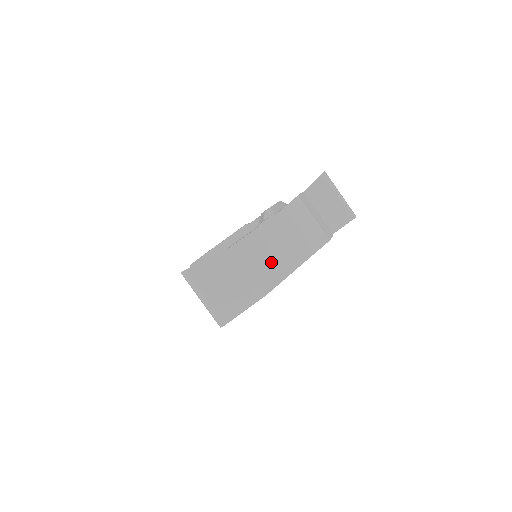
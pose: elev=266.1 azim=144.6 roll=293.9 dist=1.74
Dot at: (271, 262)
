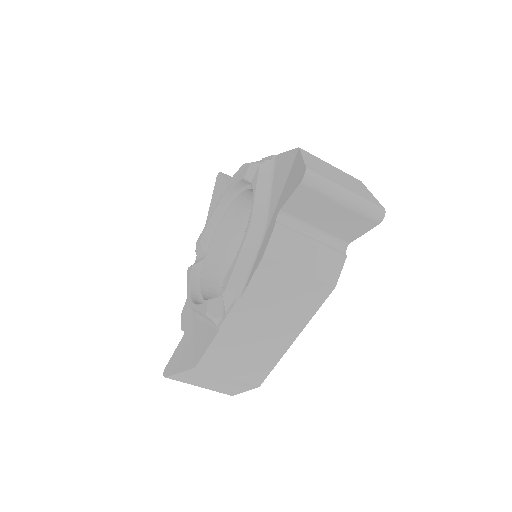
Dot at: (253, 356)
